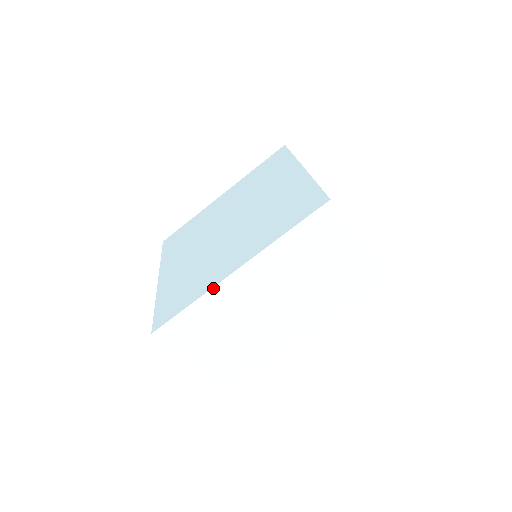
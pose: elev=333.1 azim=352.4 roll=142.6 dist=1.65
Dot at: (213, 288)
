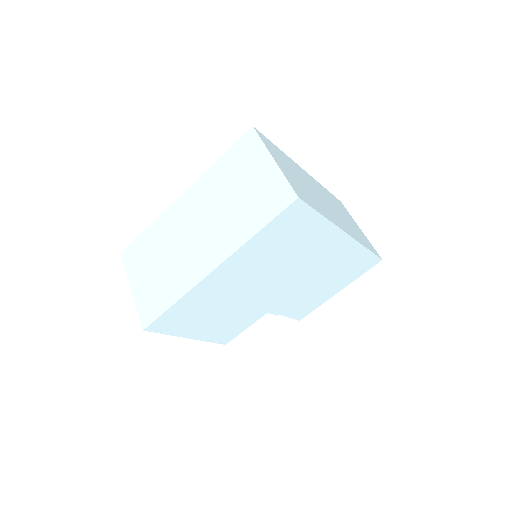
Dot at: (164, 212)
